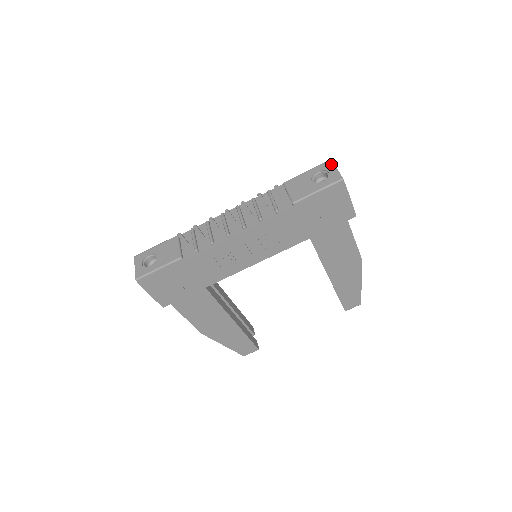
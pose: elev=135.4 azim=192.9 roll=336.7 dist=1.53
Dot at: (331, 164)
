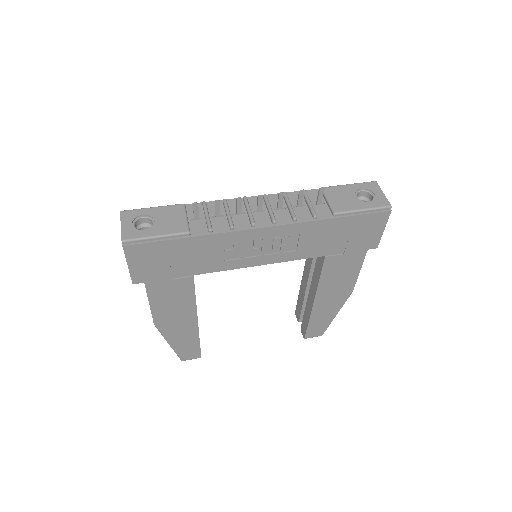
Dot at: (377, 186)
